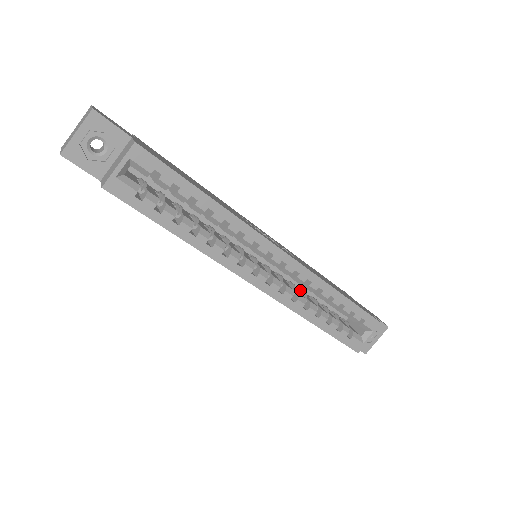
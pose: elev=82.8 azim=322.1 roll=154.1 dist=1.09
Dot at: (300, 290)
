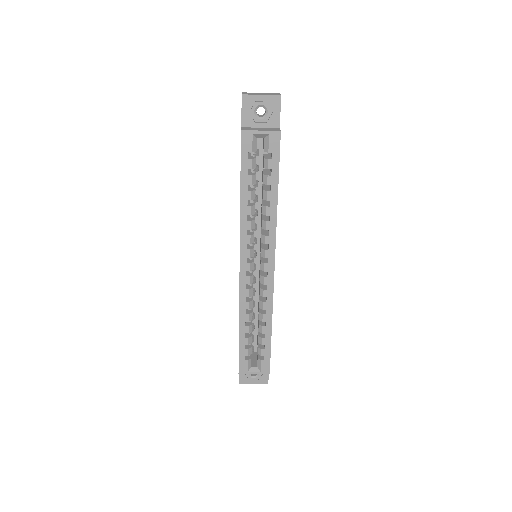
Dot at: (254, 301)
